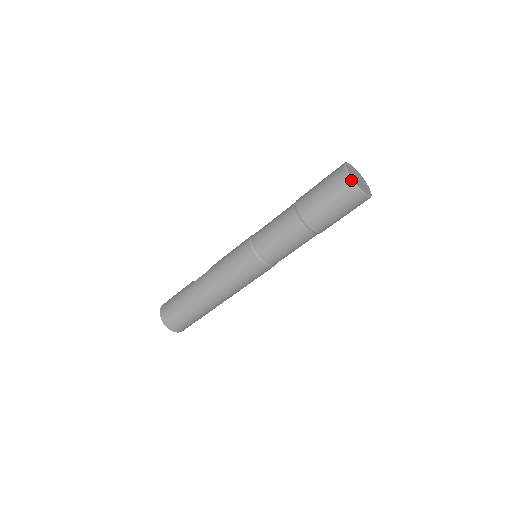
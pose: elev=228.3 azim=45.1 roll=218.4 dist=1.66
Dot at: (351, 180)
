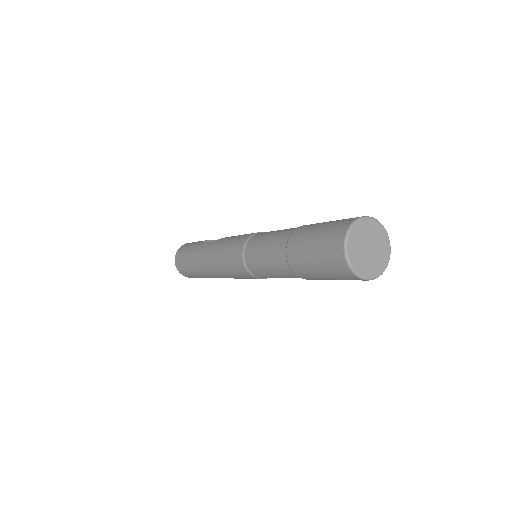
Dot at: (343, 248)
